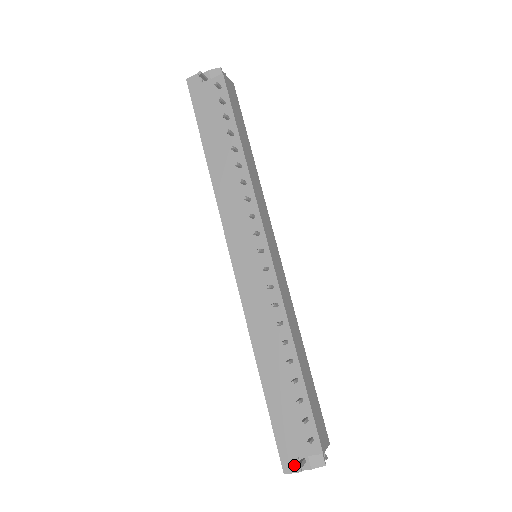
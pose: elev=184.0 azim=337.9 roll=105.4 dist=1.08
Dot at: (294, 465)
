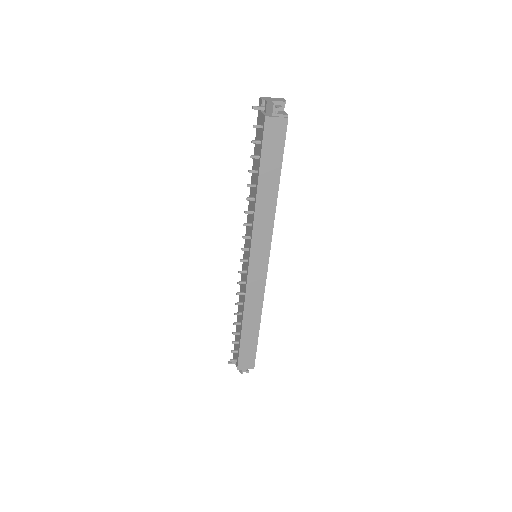
Dot at: occluded
